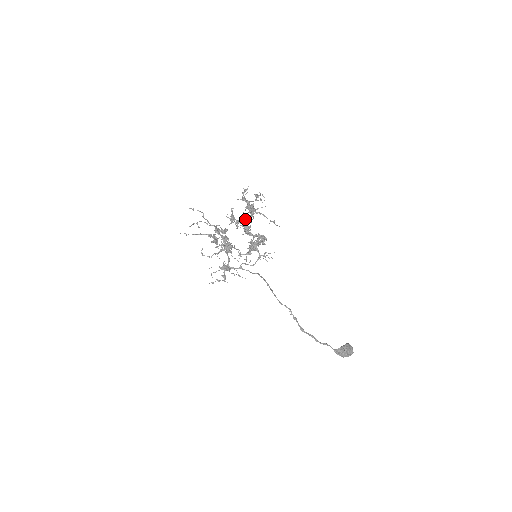
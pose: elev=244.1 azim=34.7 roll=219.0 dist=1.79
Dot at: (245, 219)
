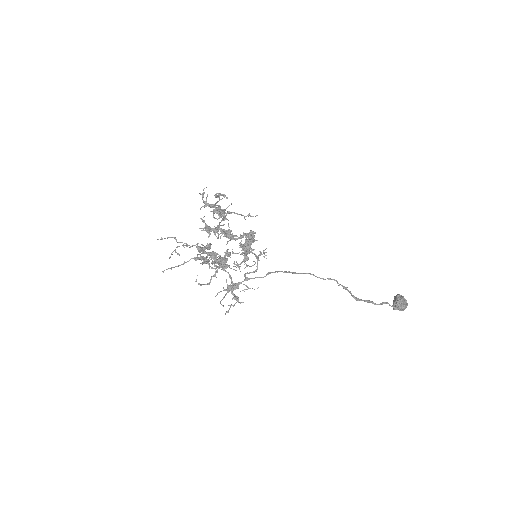
Dot at: occluded
